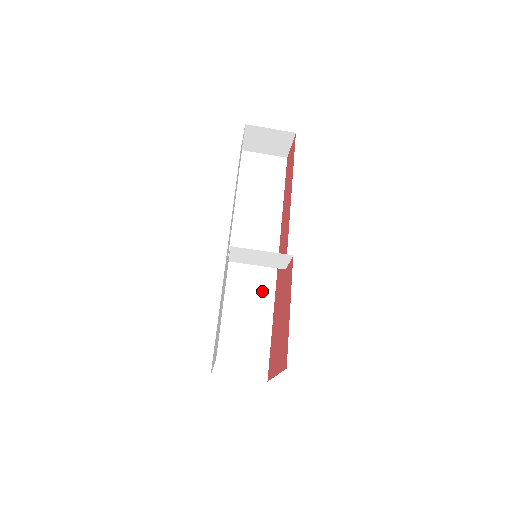
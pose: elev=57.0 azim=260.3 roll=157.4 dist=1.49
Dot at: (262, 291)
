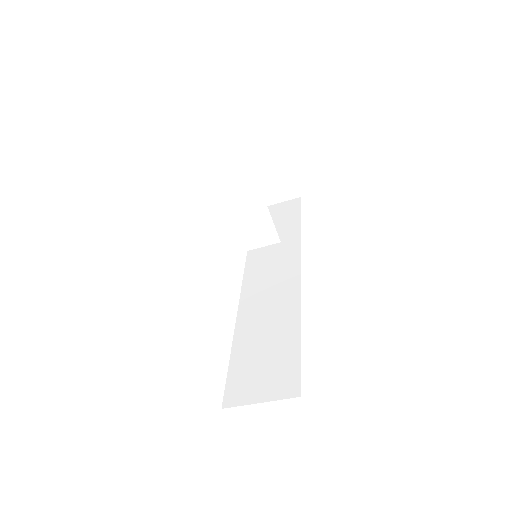
Dot at: (284, 303)
